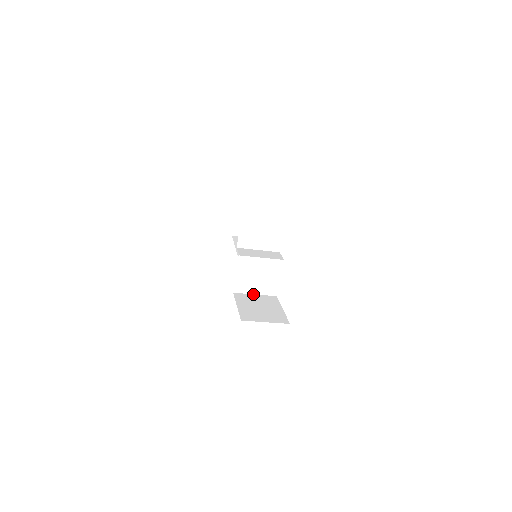
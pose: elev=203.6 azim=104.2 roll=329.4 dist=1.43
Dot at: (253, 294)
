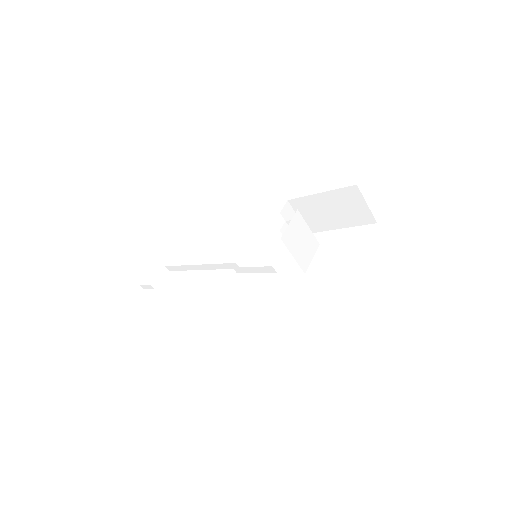
Dot at: (292, 255)
